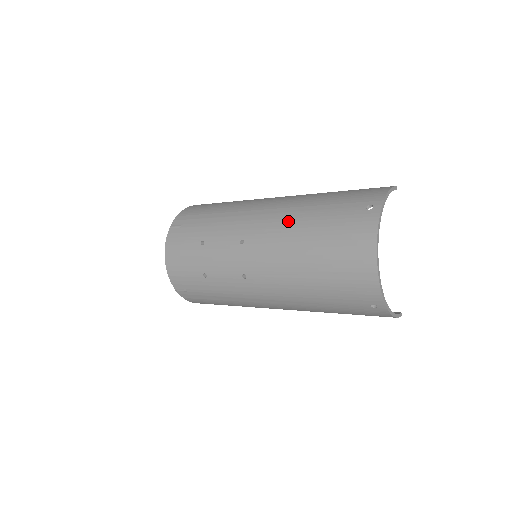
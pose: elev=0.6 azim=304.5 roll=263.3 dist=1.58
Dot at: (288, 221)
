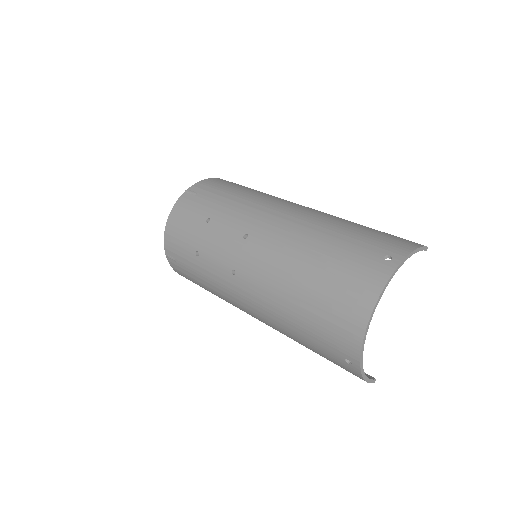
Dot at: (300, 235)
